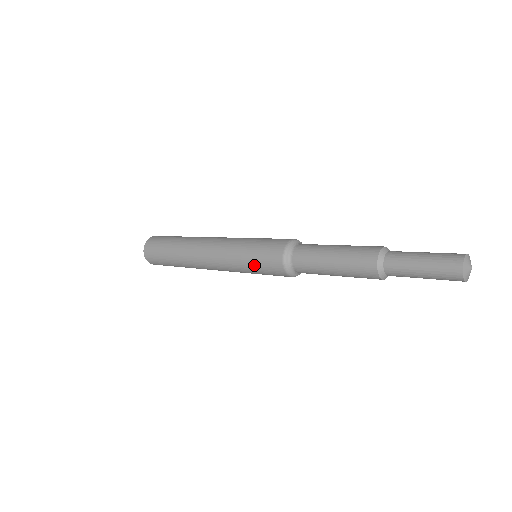
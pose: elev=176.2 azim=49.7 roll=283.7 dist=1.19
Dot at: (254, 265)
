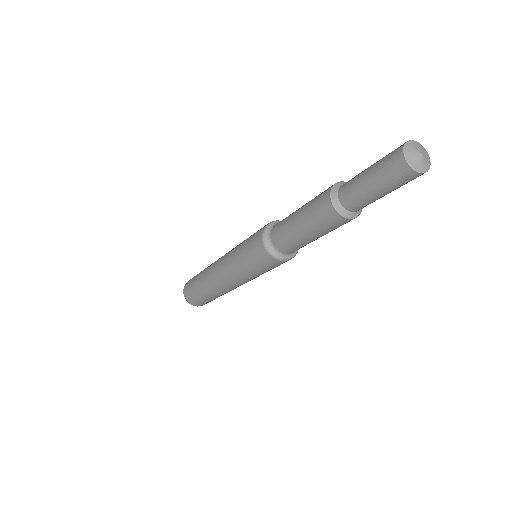
Dot at: (247, 239)
